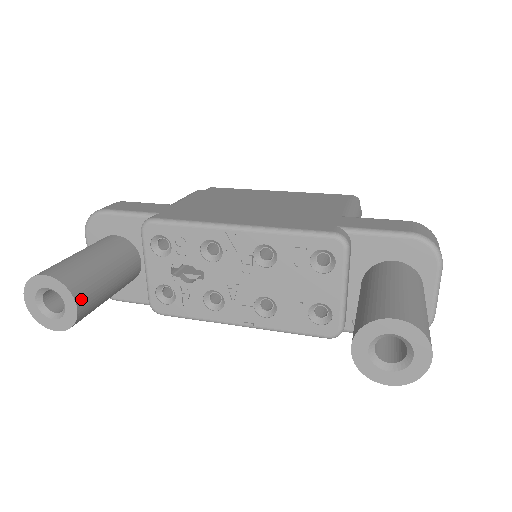
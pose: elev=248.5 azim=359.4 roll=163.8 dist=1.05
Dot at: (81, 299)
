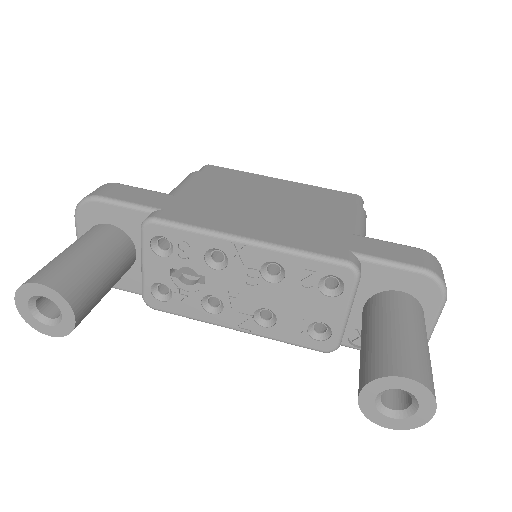
Dot at: (79, 309)
